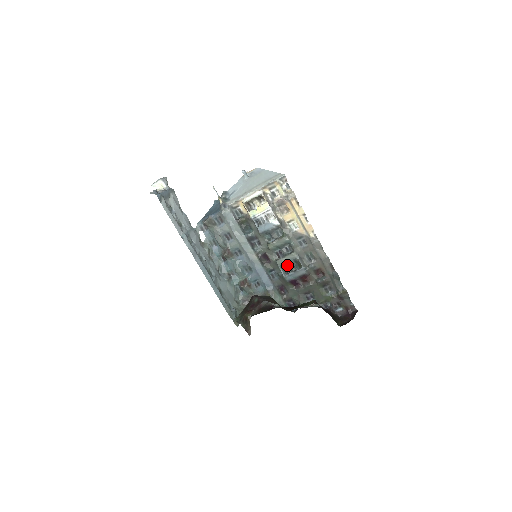
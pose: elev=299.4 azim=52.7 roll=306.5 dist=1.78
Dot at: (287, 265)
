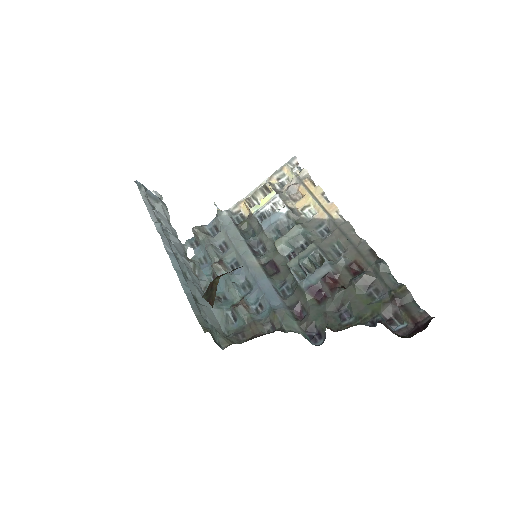
Dot at: (302, 264)
